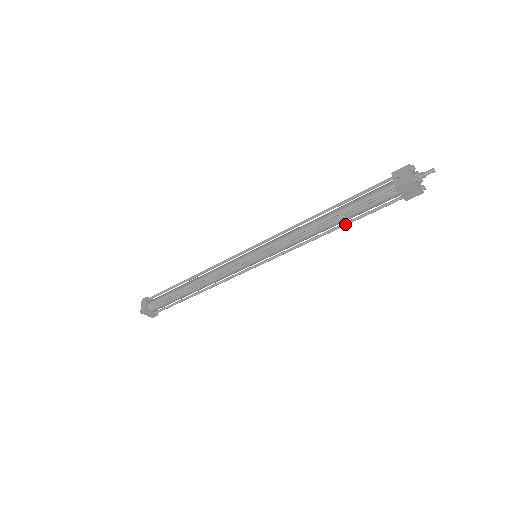
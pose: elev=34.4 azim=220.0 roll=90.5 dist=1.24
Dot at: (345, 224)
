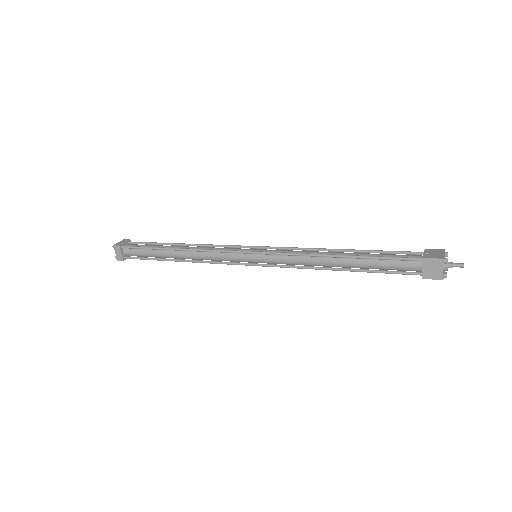
Dot at: (356, 269)
